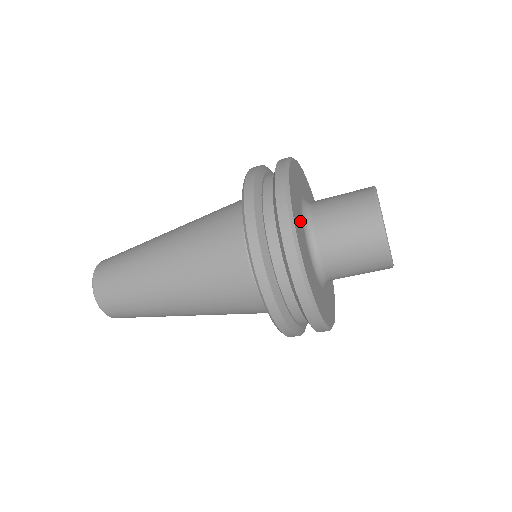
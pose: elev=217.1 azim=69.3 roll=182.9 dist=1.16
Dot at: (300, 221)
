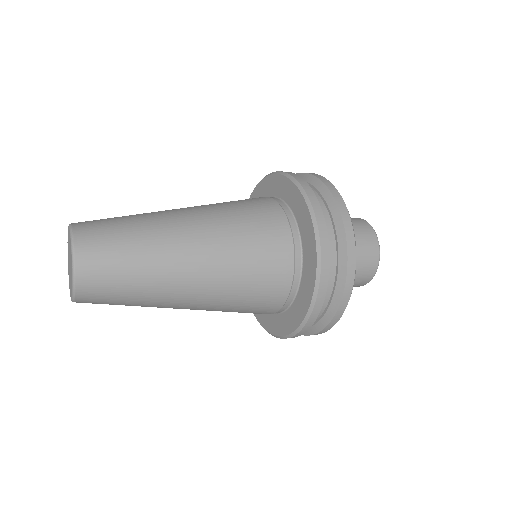
Dot at: occluded
